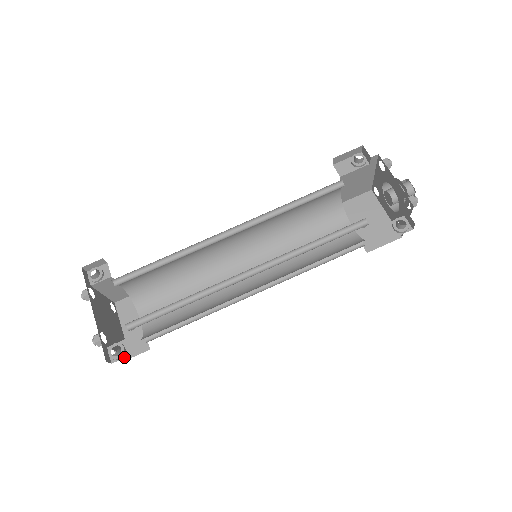
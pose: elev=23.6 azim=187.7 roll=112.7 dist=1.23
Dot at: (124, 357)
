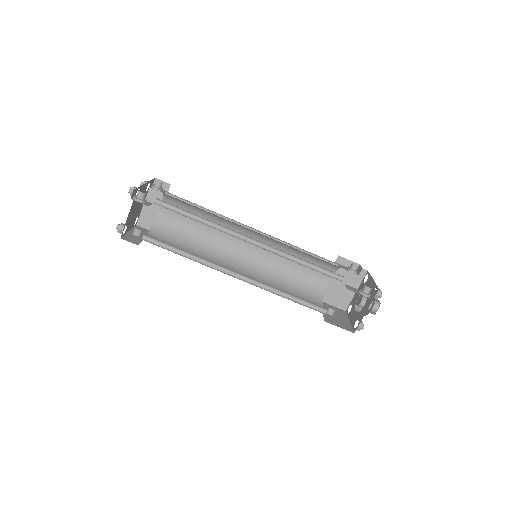
Dot at: occluded
